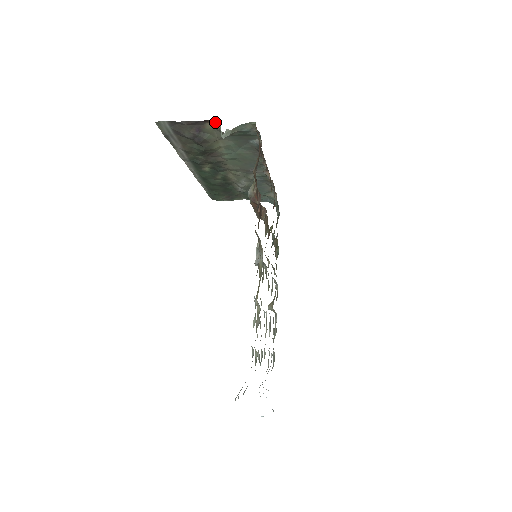
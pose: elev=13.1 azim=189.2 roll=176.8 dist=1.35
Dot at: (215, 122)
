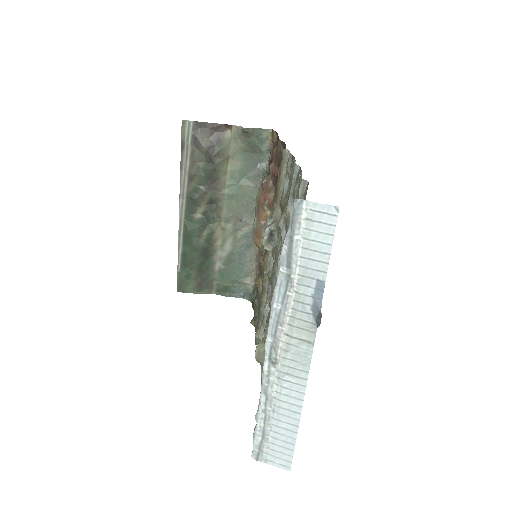
Dot at: (237, 126)
